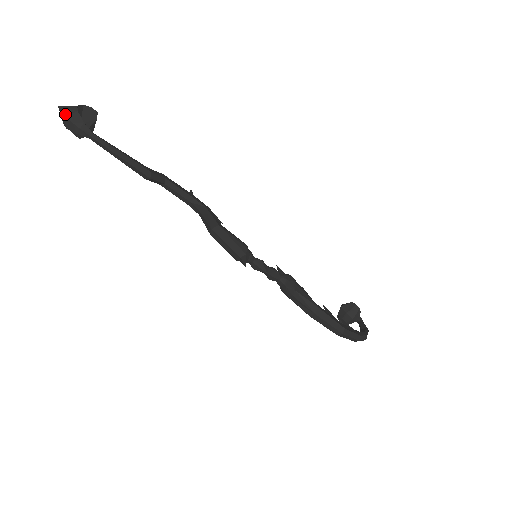
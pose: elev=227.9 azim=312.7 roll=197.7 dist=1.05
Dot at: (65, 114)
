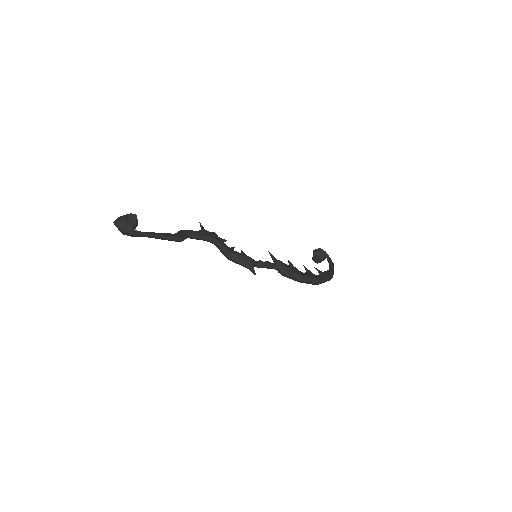
Dot at: (121, 229)
